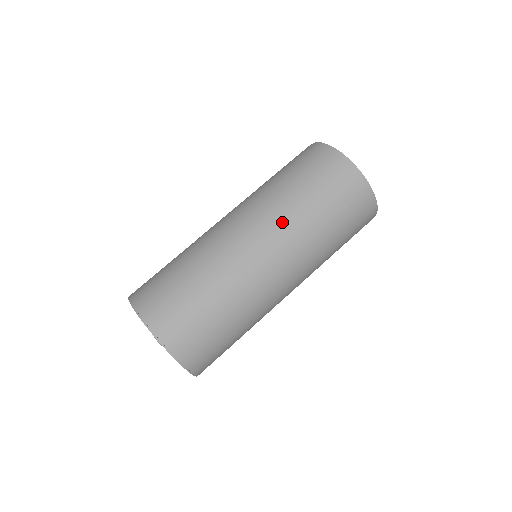
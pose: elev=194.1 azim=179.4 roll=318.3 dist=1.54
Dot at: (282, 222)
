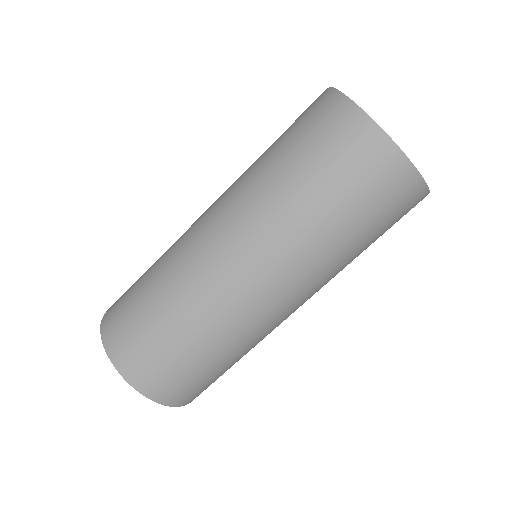
Dot at: (237, 181)
